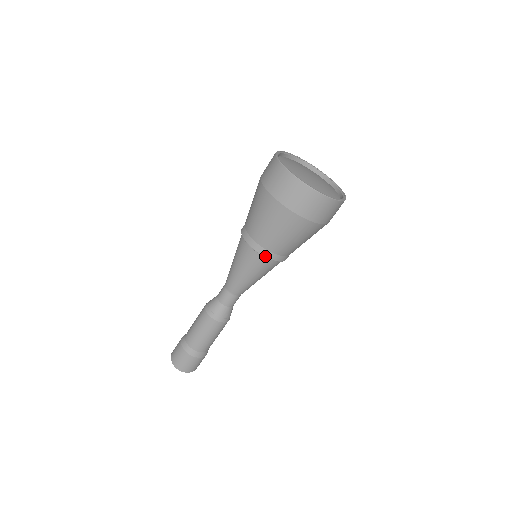
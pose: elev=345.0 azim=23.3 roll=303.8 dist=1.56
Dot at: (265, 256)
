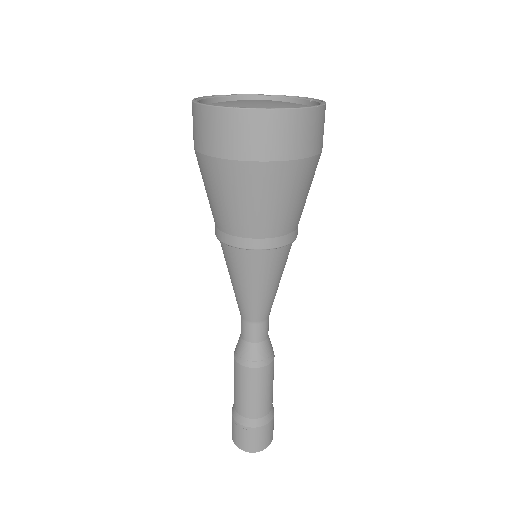
Dot at: (290, 242)
